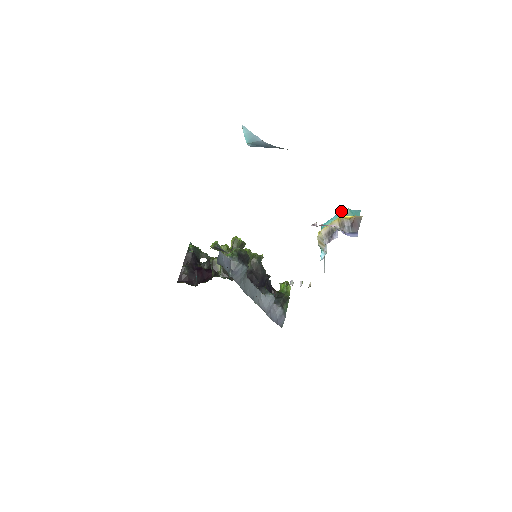
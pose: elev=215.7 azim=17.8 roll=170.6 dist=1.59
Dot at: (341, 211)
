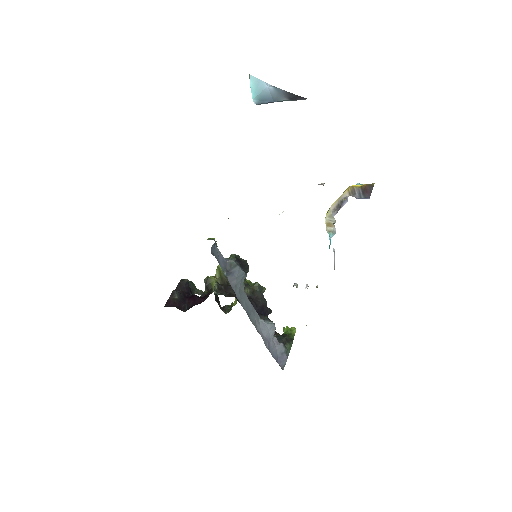
Dot at: occluded
